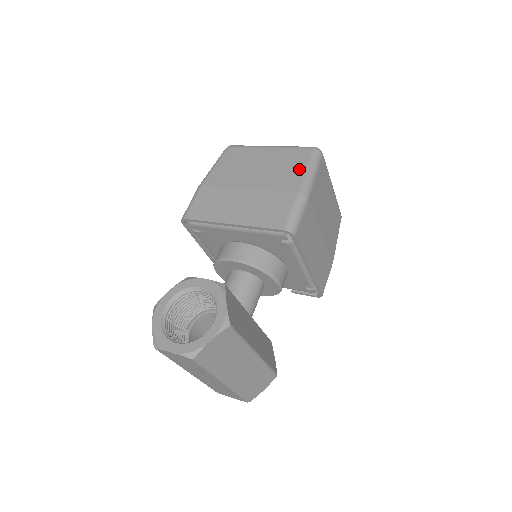
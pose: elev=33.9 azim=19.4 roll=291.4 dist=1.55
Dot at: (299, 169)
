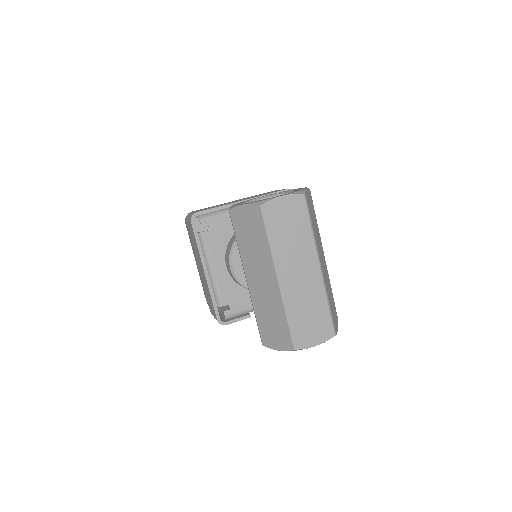
Dot at: occluded
